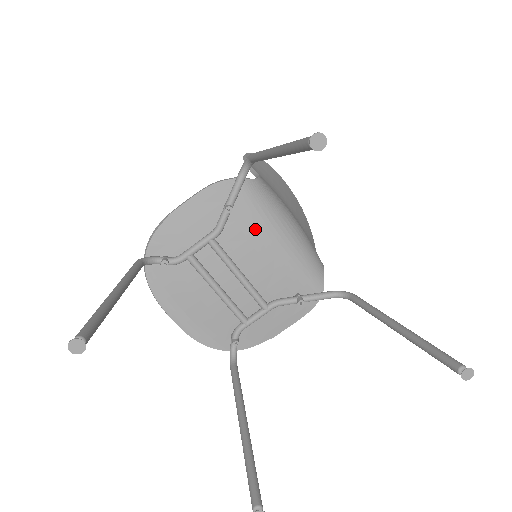
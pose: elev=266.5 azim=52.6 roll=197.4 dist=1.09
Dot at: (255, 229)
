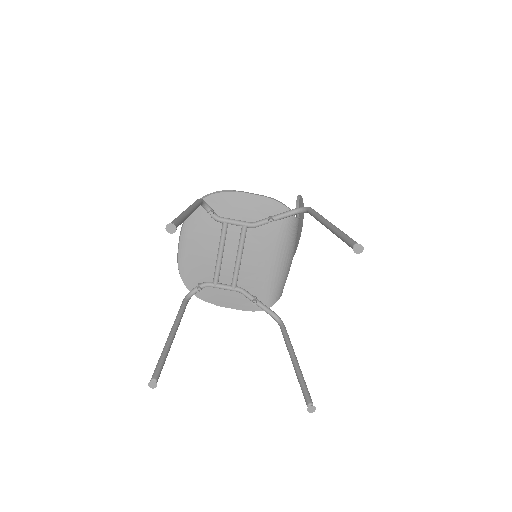
Dot at: (271, 243)
